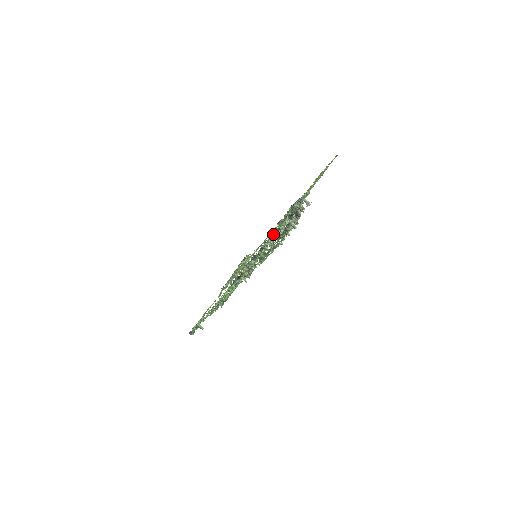
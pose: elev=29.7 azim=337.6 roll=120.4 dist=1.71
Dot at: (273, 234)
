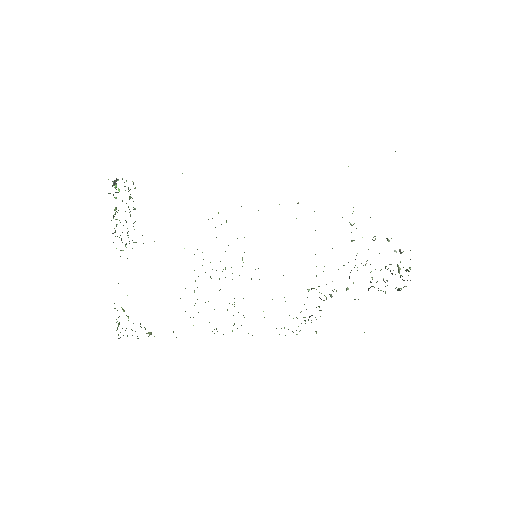
Dot at: occluded
